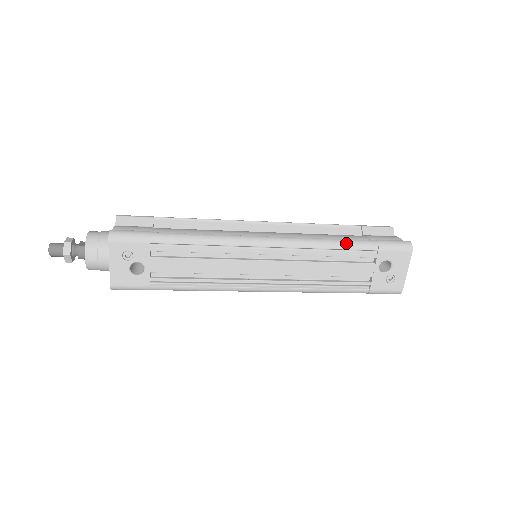
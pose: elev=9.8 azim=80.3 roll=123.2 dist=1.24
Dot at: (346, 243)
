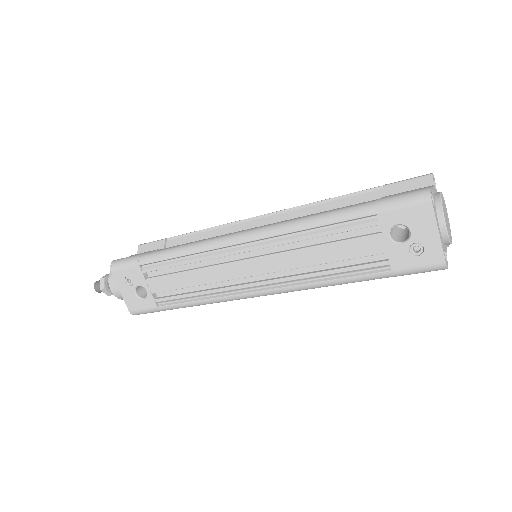
Dot at: (330, 216)
